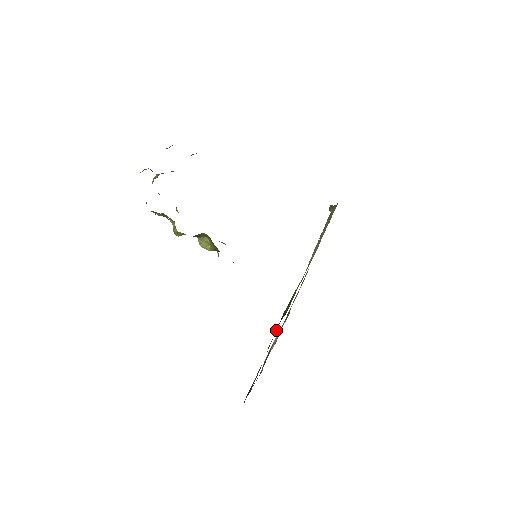
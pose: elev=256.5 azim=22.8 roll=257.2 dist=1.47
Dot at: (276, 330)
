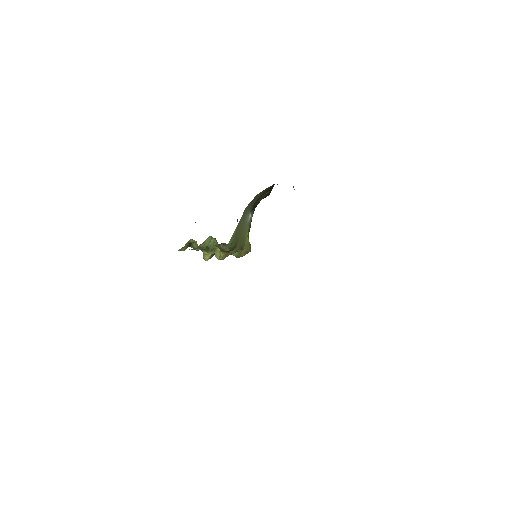
Dot at: occluded
